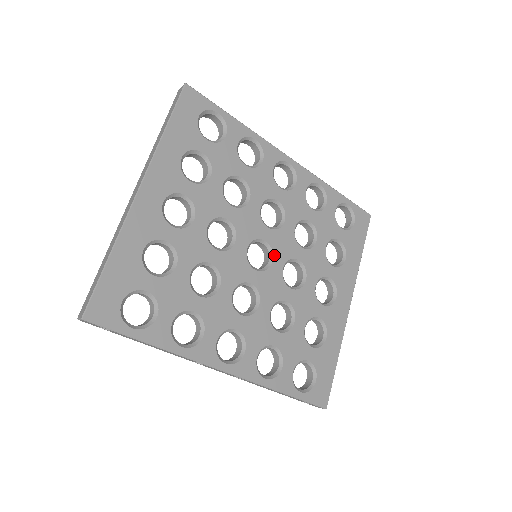
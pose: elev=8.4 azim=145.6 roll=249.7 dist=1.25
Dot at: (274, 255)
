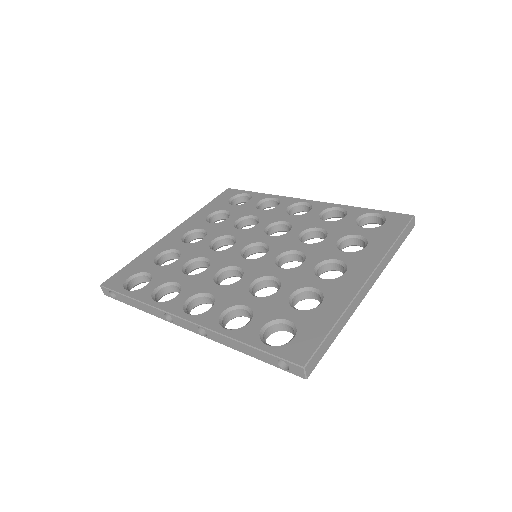
Dot at: (270, 250)
